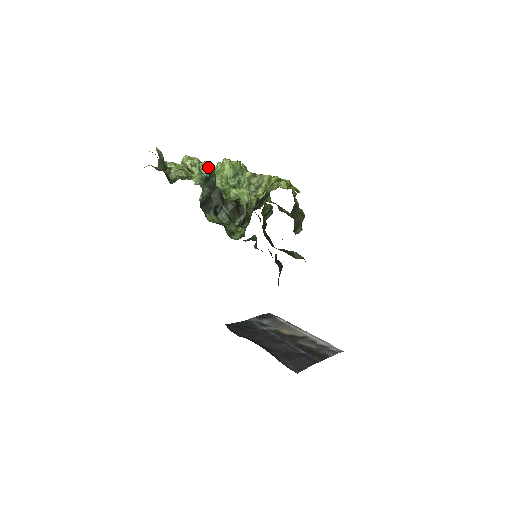
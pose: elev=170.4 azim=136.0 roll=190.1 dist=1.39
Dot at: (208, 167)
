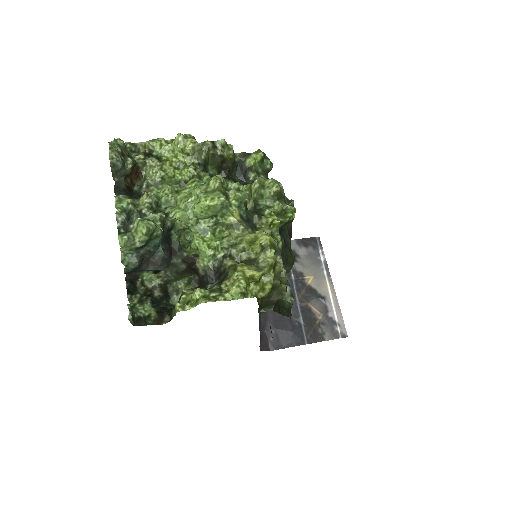
Dot at: (144, 235)
